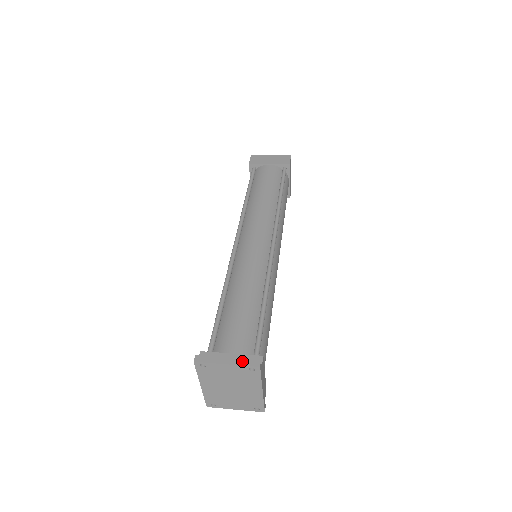
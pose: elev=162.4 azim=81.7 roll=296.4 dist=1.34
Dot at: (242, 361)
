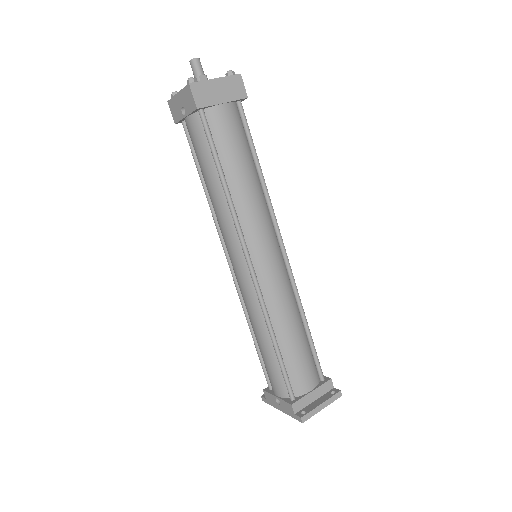
Dot at: (331, 400)
